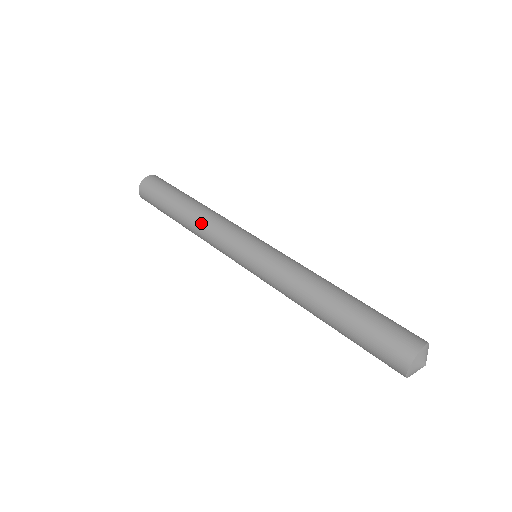
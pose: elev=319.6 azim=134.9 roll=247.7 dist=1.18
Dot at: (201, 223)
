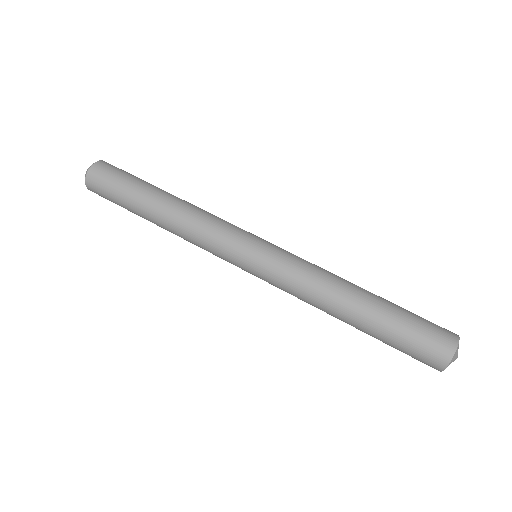
Dot at: occluded
